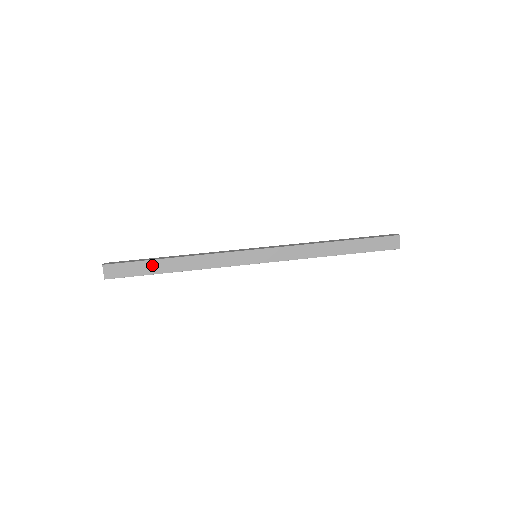
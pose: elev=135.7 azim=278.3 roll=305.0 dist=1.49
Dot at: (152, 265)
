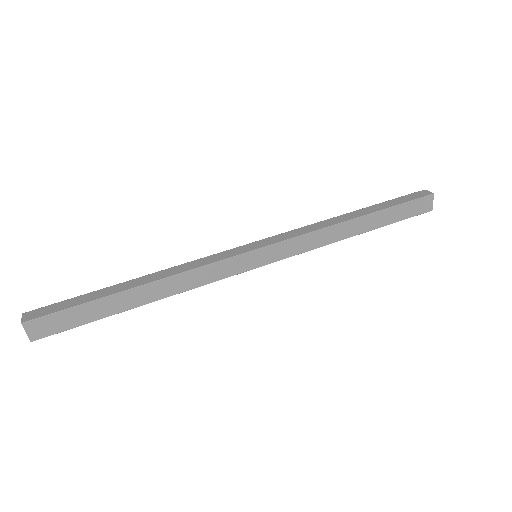
Dot at: (105, 304)
